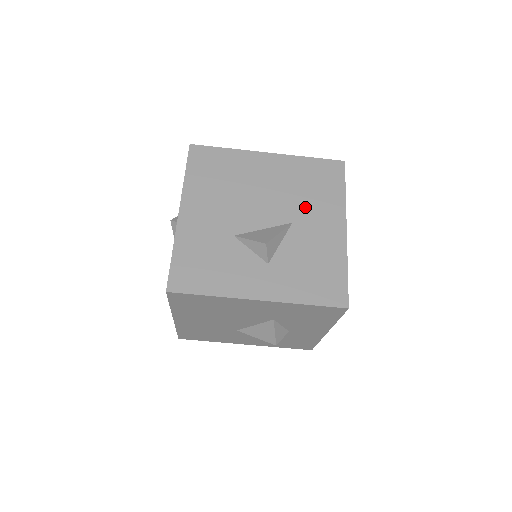
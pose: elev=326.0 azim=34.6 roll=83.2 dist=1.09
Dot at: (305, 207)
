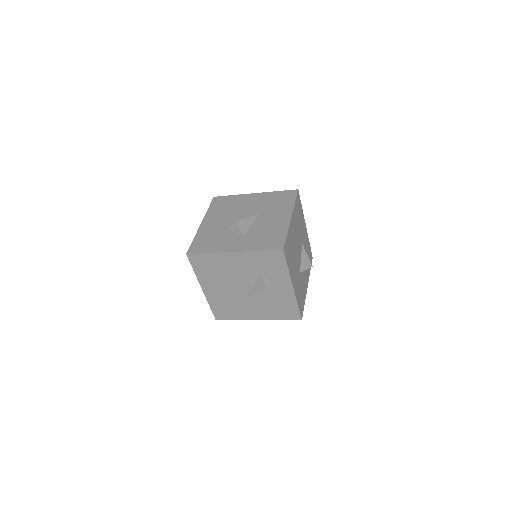
Dot at: (301, 231)
